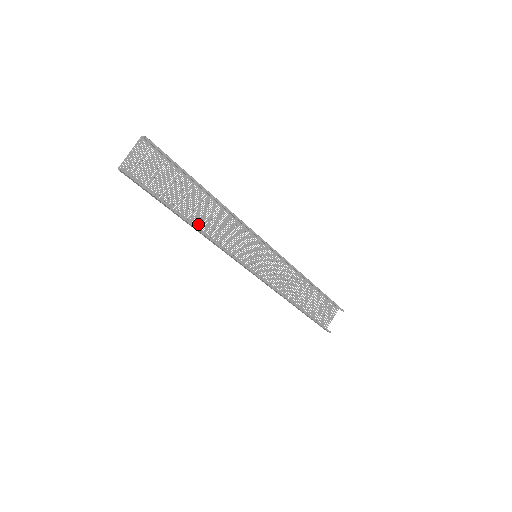
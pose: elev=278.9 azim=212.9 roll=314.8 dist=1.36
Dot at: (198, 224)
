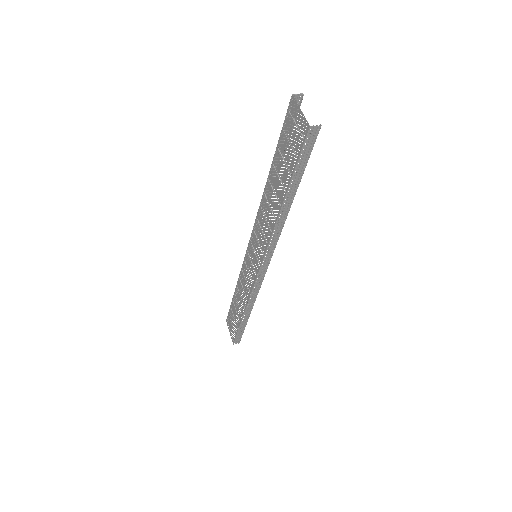
Dot at: (275, 212)
